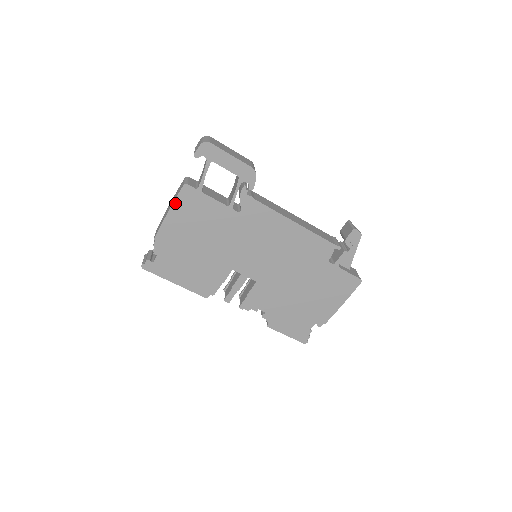
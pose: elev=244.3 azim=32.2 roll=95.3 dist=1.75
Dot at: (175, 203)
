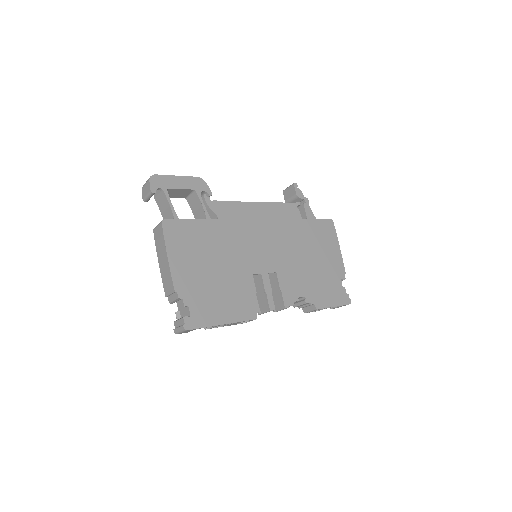
Dot at: (167, 243)
